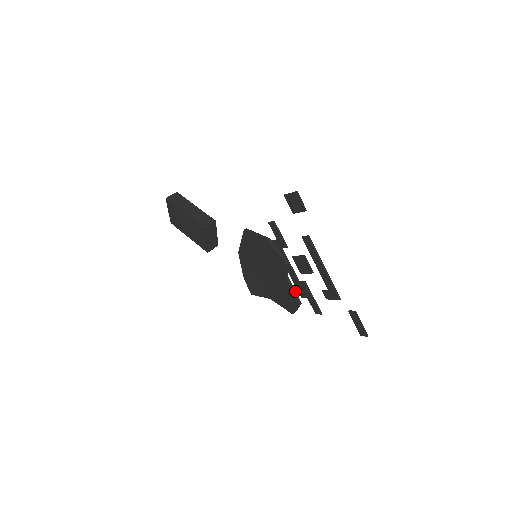
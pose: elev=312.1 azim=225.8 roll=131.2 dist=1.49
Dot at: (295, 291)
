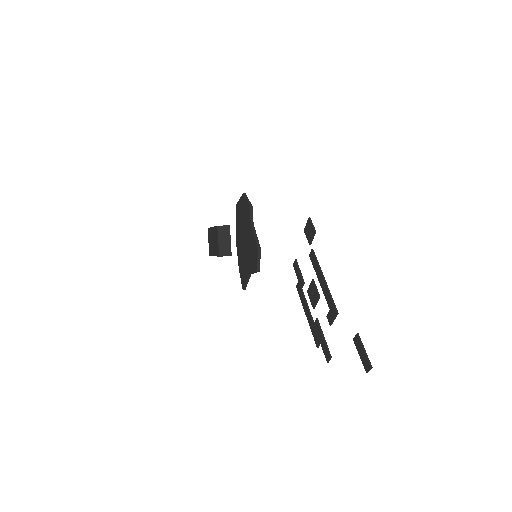
Dot at: (257, 237)
